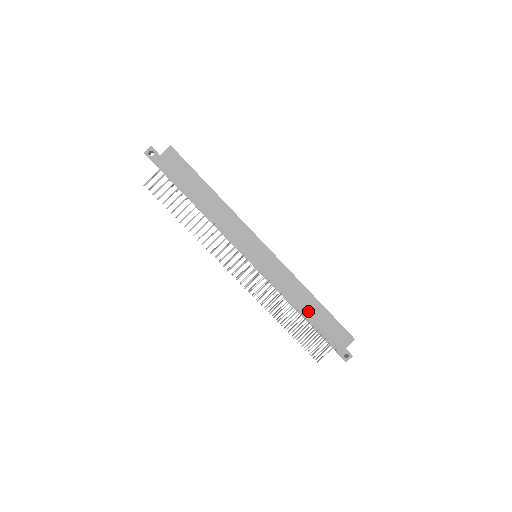
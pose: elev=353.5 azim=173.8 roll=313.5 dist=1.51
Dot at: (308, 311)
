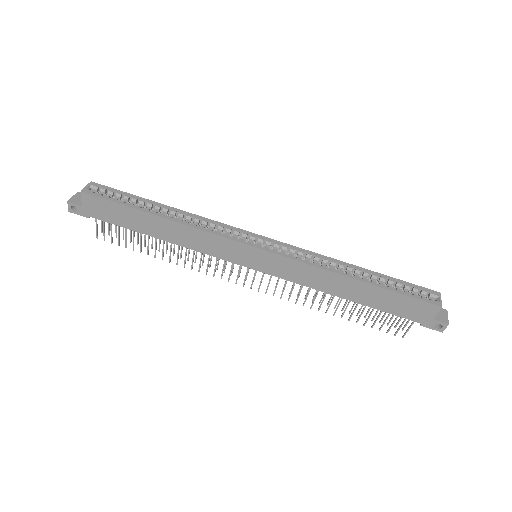
Dot at: (355, 295)
